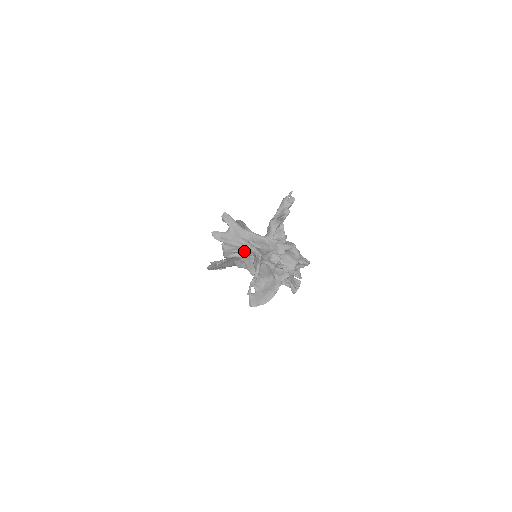
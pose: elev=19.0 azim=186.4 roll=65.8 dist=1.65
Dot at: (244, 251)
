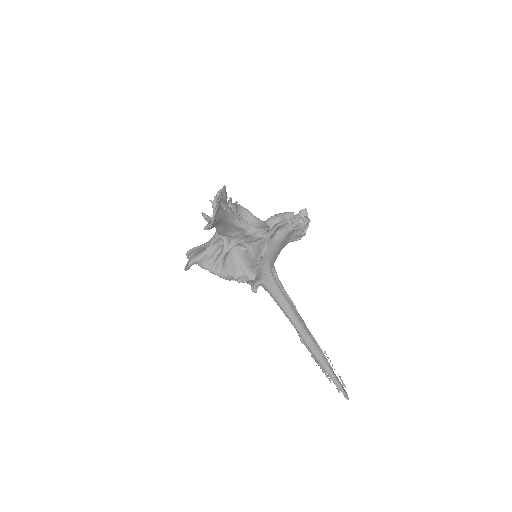
Dot at: (219, 249)
